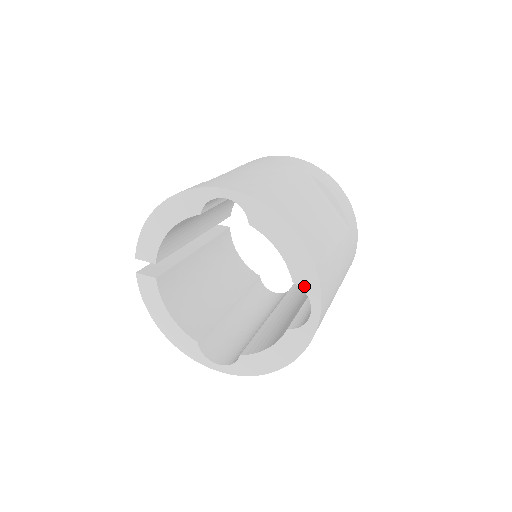
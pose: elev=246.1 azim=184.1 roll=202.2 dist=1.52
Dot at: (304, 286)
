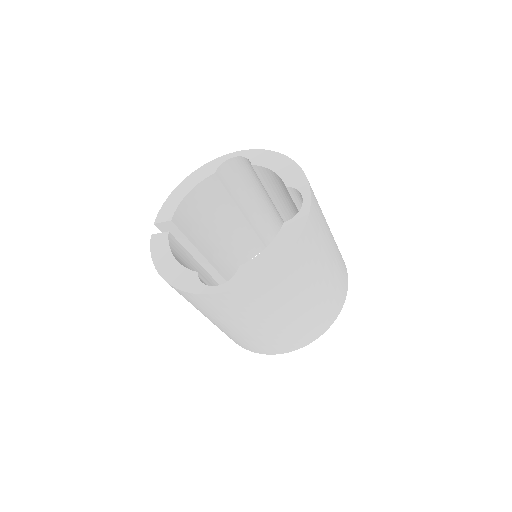
Dot at: (295, 185)
